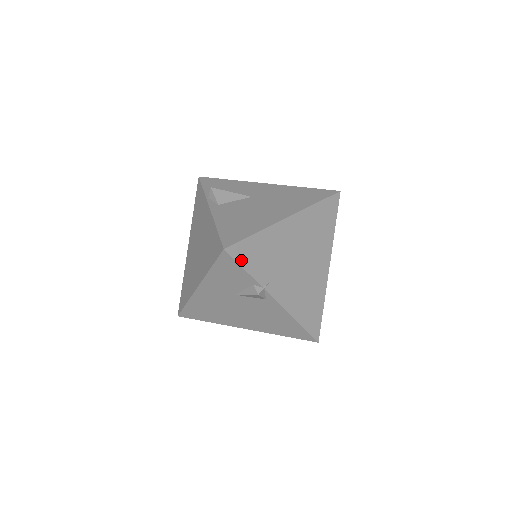
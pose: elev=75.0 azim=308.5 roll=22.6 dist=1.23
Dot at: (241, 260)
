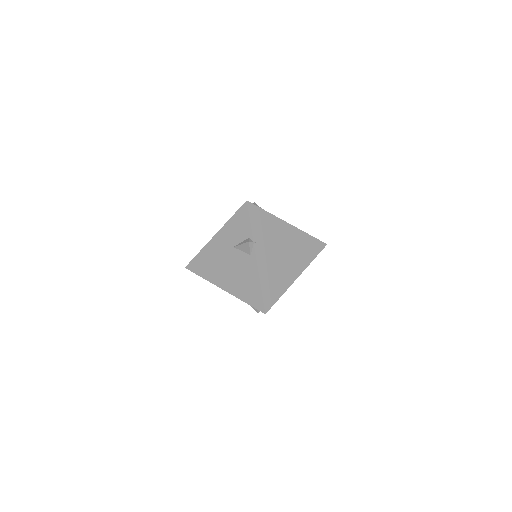
Dot at: (252, 215)
